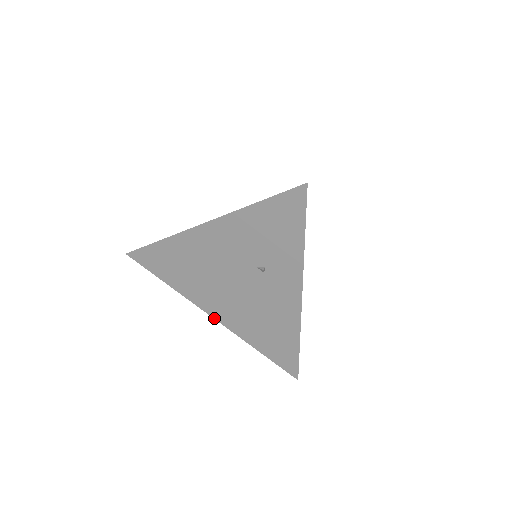
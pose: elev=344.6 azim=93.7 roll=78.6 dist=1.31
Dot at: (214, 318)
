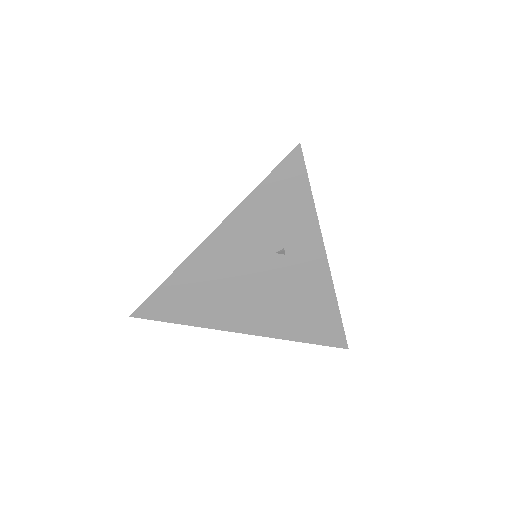
Dot at: occluded
